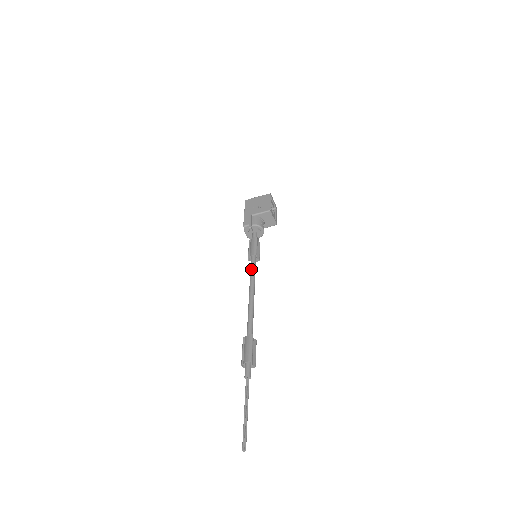
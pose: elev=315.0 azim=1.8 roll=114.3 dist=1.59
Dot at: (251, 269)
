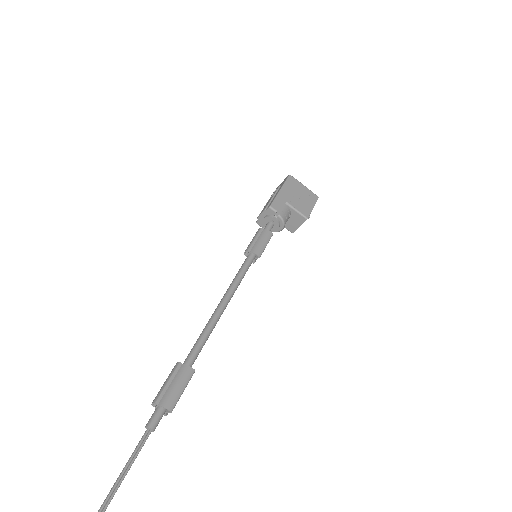
Dot at: (243, 270)
